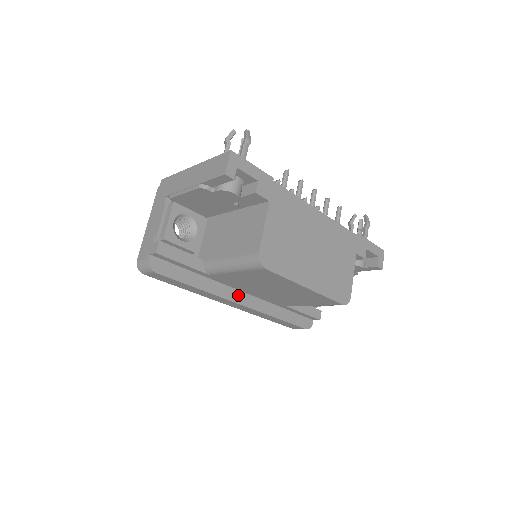
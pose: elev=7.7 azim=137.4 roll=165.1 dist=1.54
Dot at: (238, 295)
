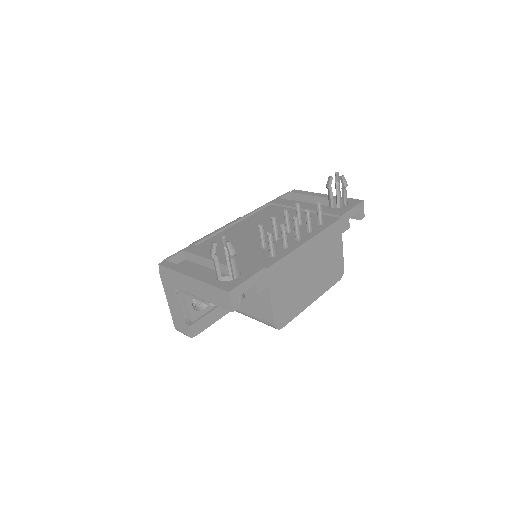
Dot at: occluded
